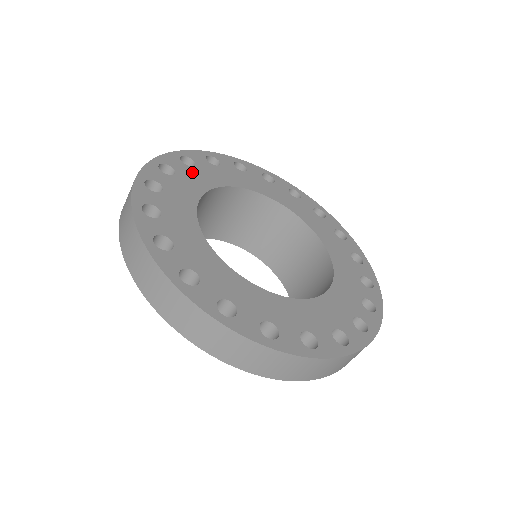
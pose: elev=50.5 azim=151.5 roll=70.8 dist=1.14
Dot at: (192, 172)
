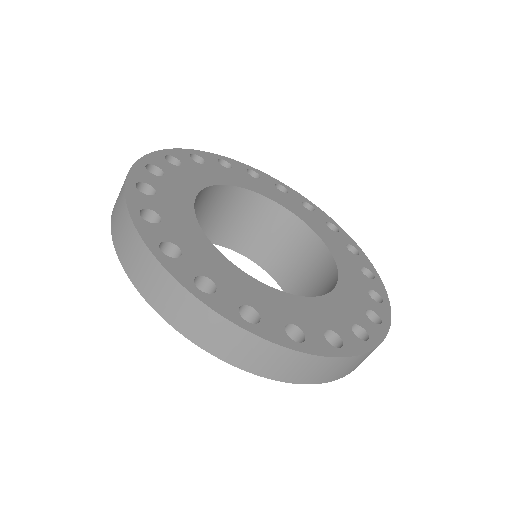
Dot at: (167, 183)
